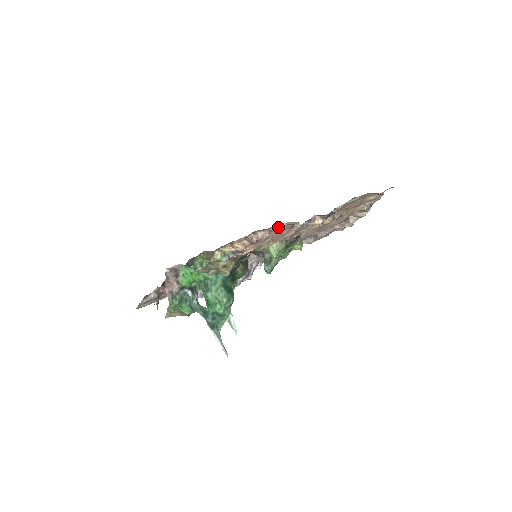
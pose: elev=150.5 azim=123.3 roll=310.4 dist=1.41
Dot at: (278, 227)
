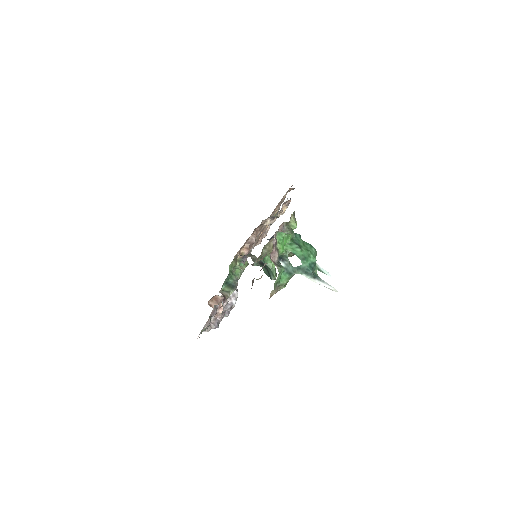
Dot at: (260, 226)
